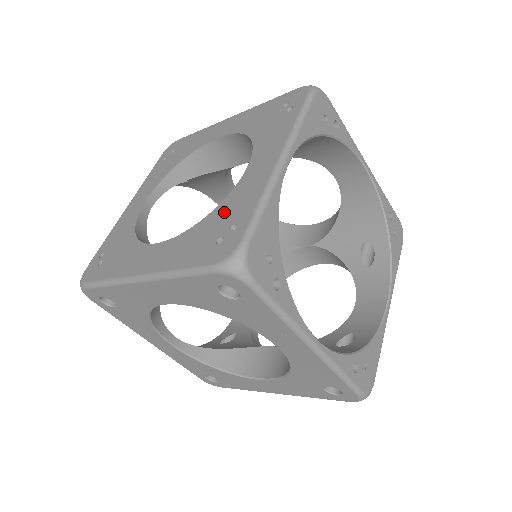
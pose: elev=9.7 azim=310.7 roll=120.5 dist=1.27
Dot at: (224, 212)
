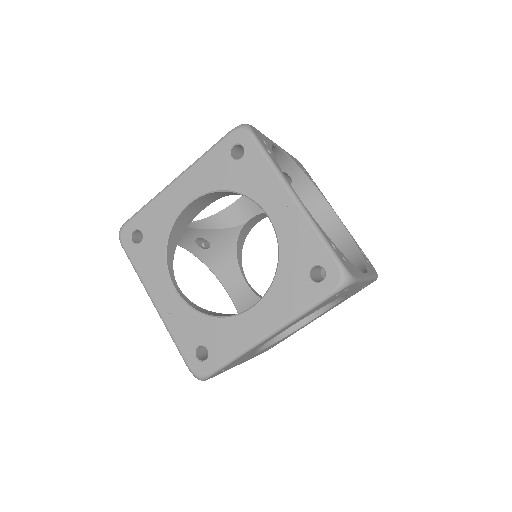
Dot at: occluded
